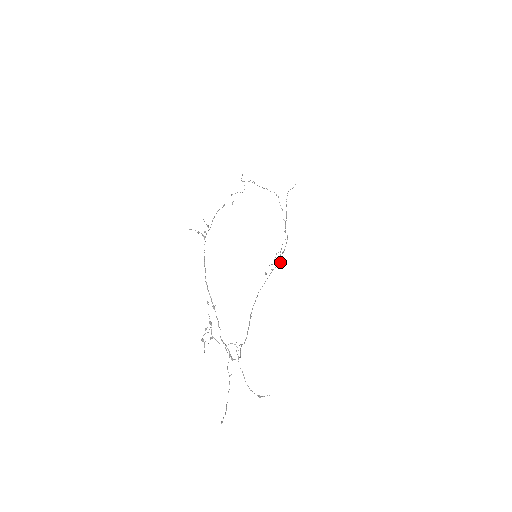
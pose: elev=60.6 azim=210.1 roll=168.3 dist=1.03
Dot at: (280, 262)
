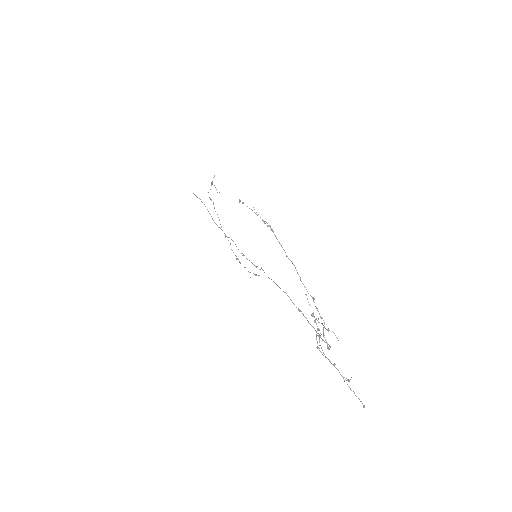
Dot at: (253, 264)
